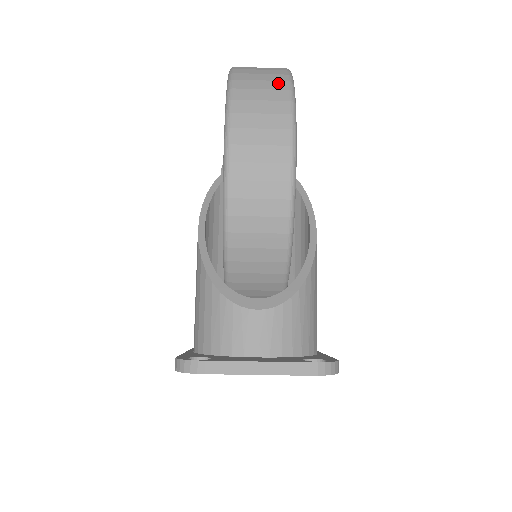
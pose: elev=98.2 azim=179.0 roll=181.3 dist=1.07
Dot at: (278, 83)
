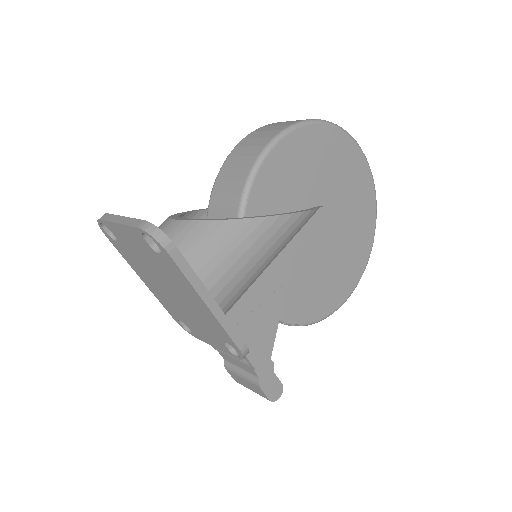
Dot at: occluded
